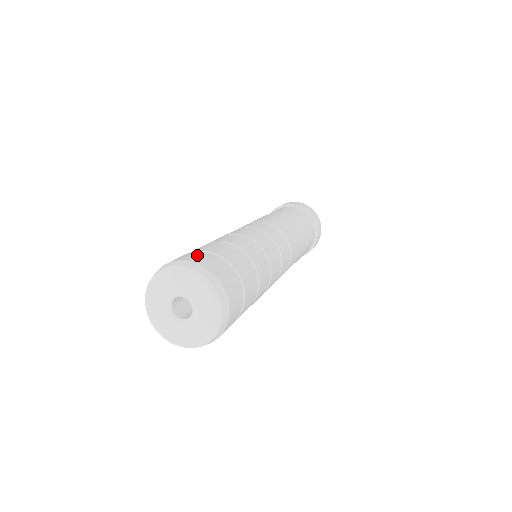
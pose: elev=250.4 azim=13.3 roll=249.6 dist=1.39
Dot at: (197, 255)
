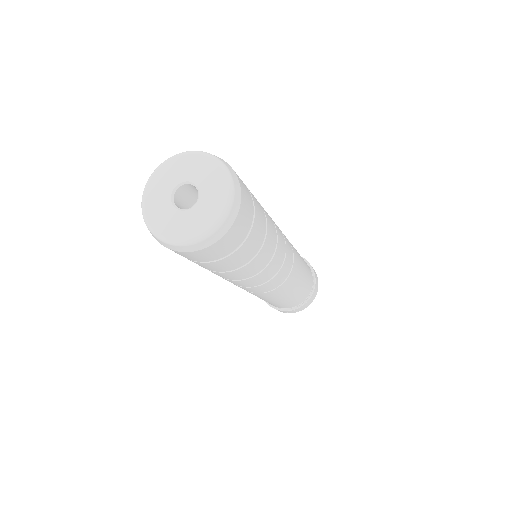
Dot at: occluded
